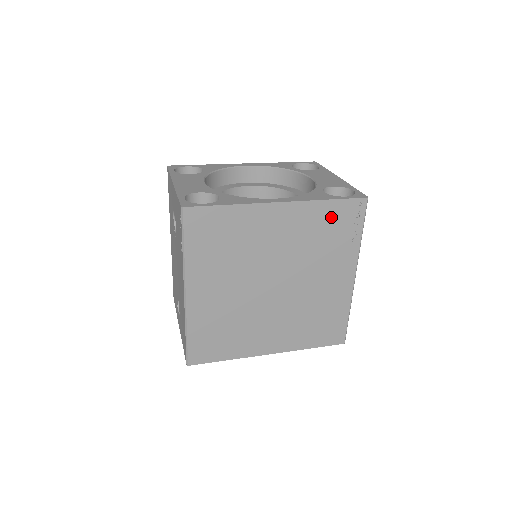
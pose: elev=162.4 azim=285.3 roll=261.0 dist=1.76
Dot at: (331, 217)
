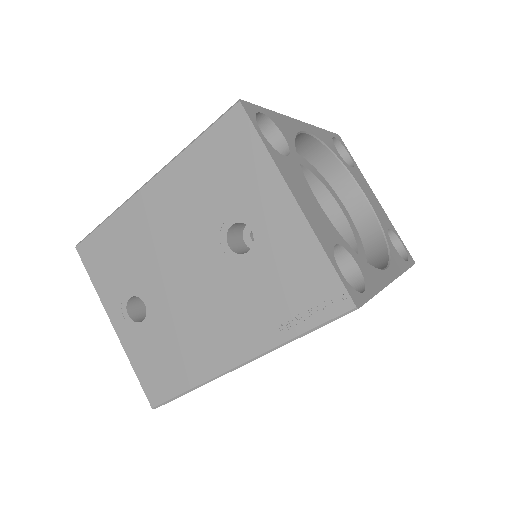
Dot at: occluded
